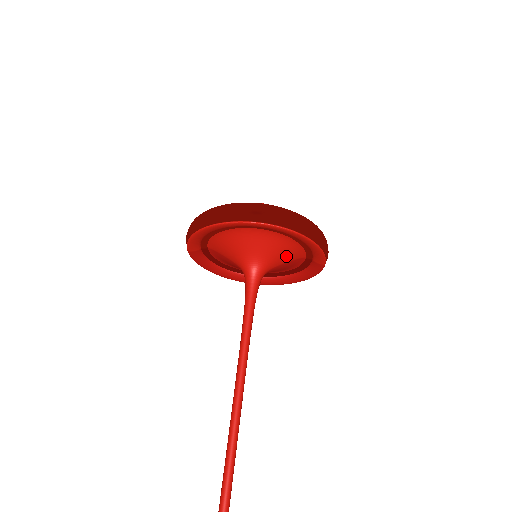
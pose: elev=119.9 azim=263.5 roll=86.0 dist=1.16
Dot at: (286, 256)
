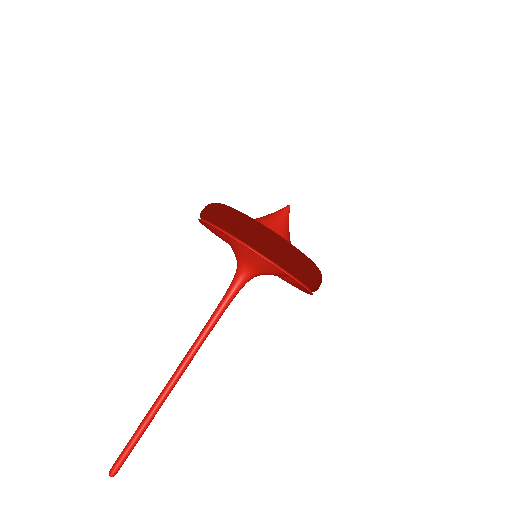
Dot at: (274, 270)
